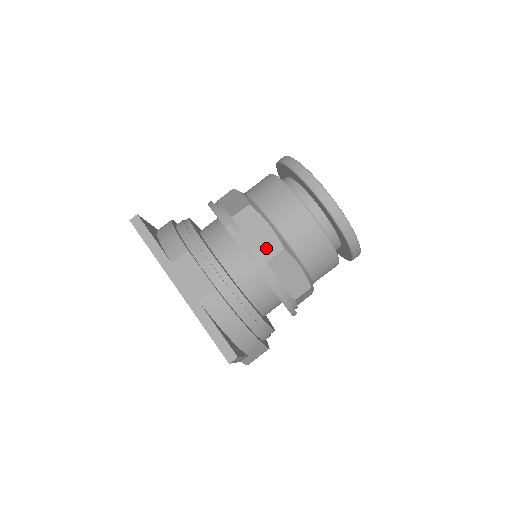
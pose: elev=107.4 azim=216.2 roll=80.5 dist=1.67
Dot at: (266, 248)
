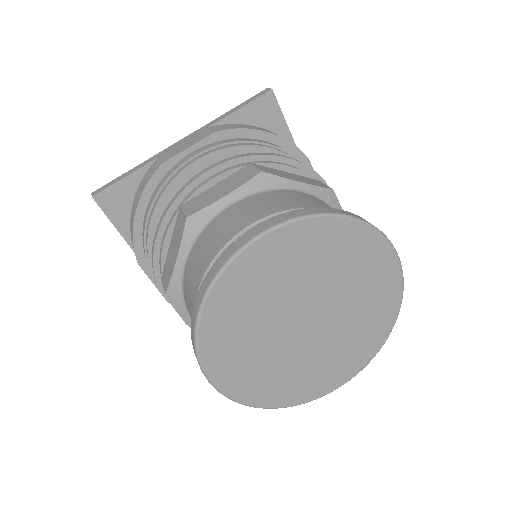
Dot at: occluded
